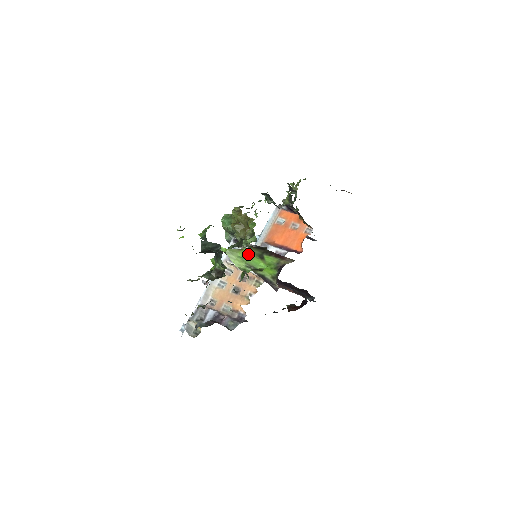
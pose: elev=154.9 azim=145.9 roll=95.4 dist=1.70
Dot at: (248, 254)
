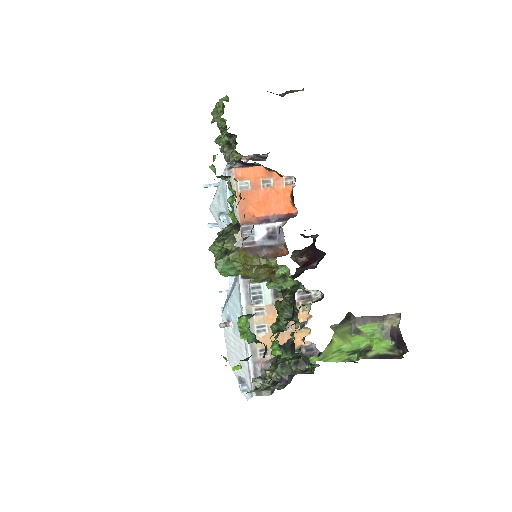
Dot at: (342, 341)
